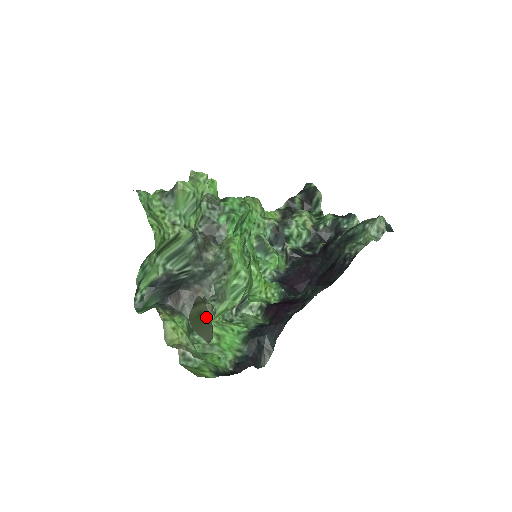
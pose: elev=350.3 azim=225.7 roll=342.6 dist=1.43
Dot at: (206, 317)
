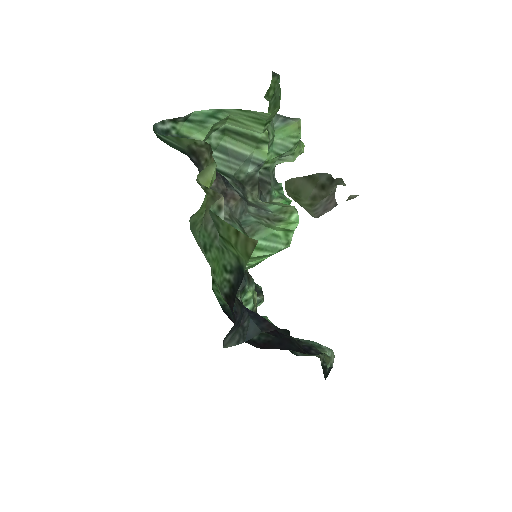
Dot at: (300, 202)
